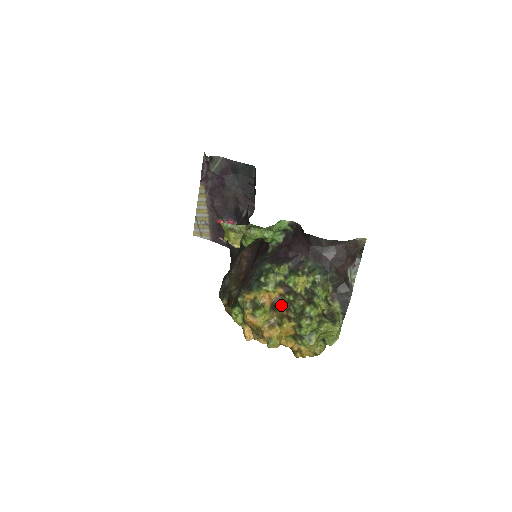
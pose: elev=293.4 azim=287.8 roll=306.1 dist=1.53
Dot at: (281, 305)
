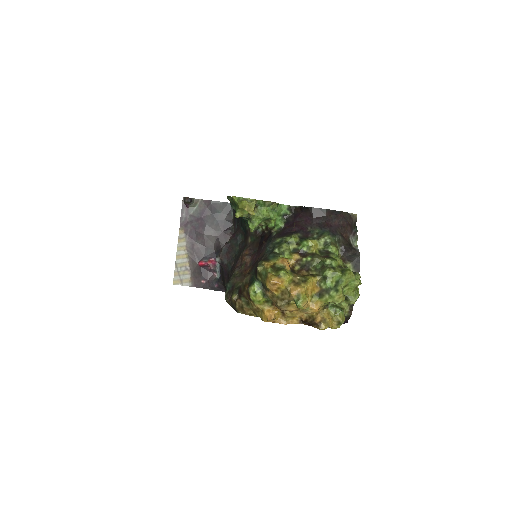
Dot at: (300, 269)
